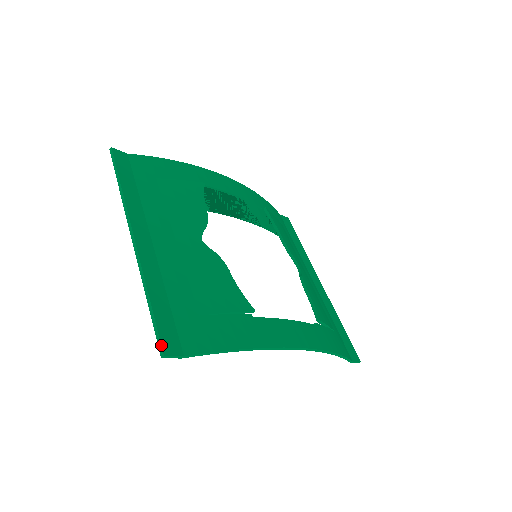
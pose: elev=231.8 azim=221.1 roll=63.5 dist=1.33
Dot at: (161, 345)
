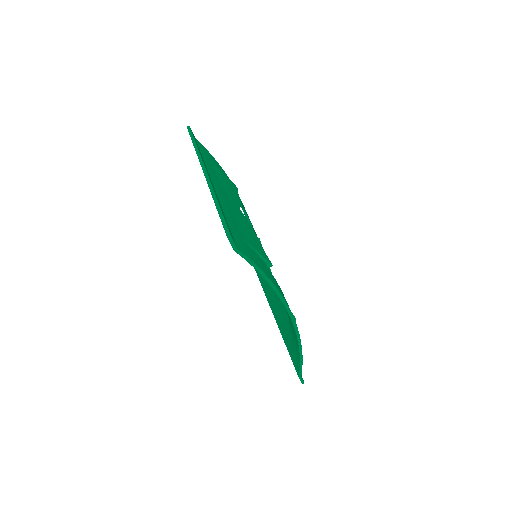
Dot at: (228, 229)
